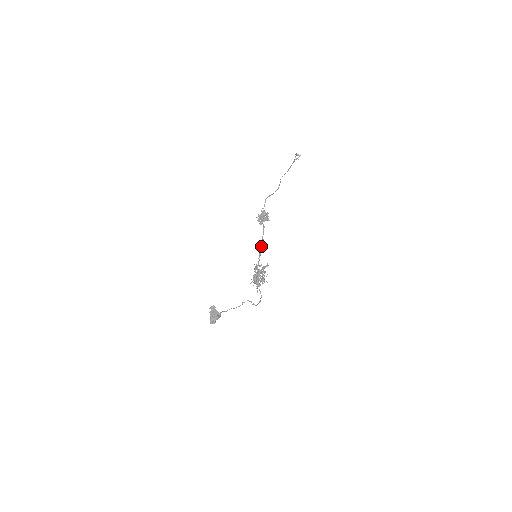
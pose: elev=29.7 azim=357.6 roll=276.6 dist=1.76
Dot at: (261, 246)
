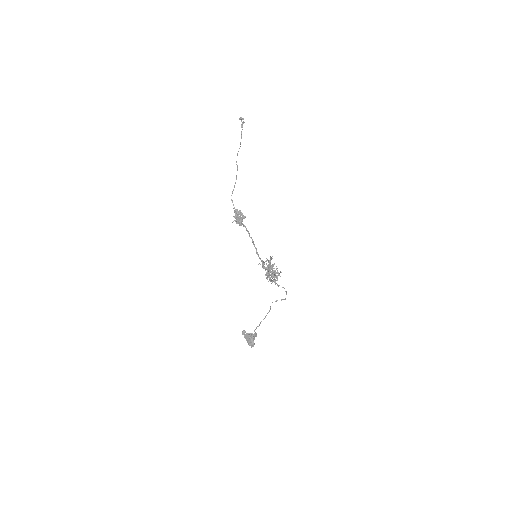
Dot at: (254, 246)
